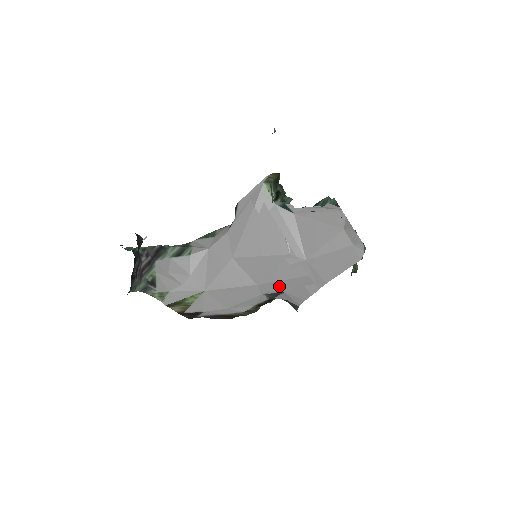
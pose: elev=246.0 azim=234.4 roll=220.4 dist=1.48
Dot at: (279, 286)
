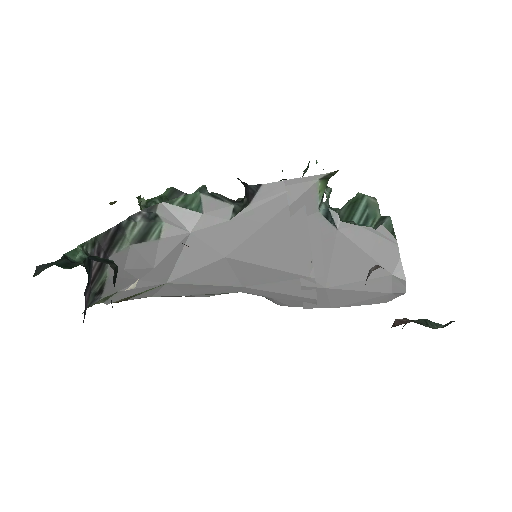
Dot at: (271, 294)
